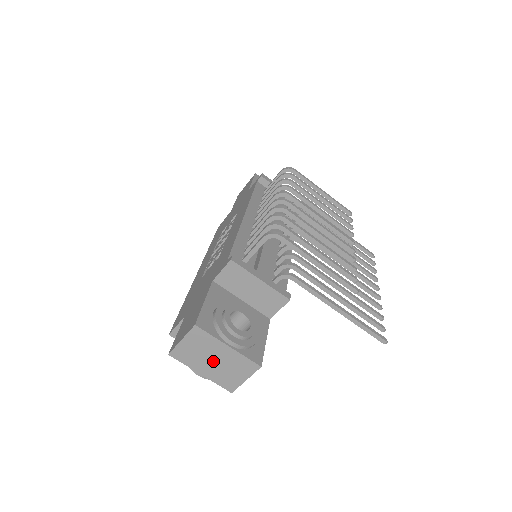
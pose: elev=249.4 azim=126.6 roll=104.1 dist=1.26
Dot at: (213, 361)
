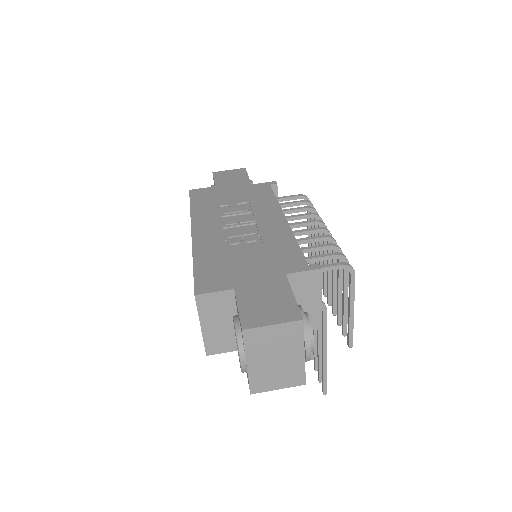
Dot at: (274, 358)
